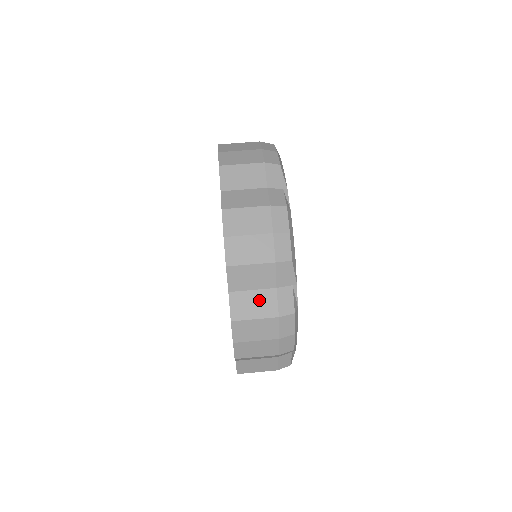
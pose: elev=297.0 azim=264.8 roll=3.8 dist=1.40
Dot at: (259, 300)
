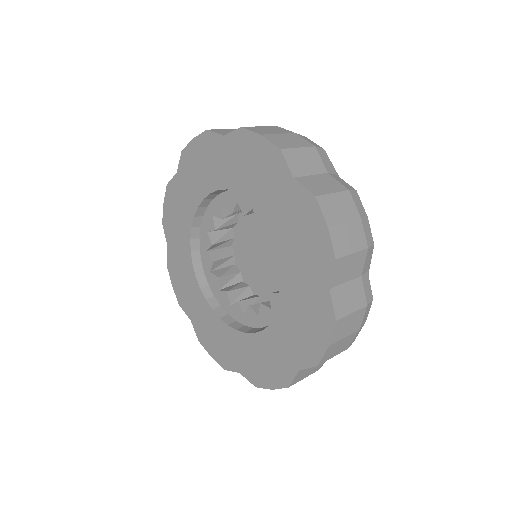
Dot at: (352, 292)
